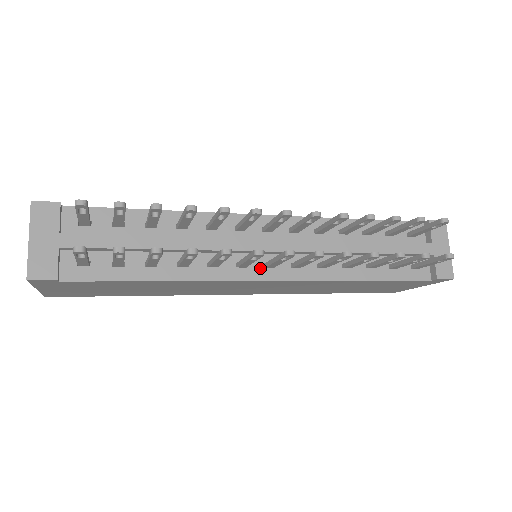
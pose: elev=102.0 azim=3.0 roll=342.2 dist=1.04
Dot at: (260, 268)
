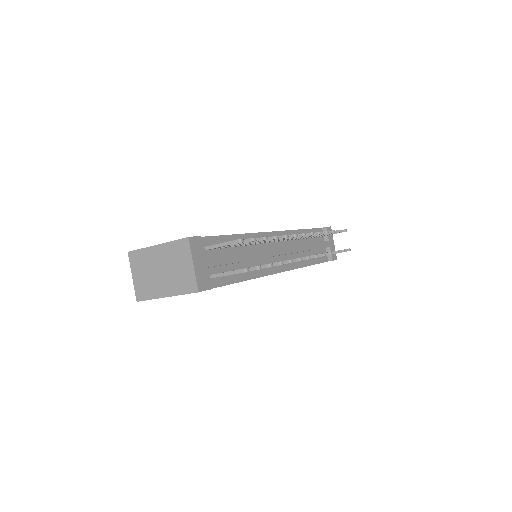
Dot at: occluded
